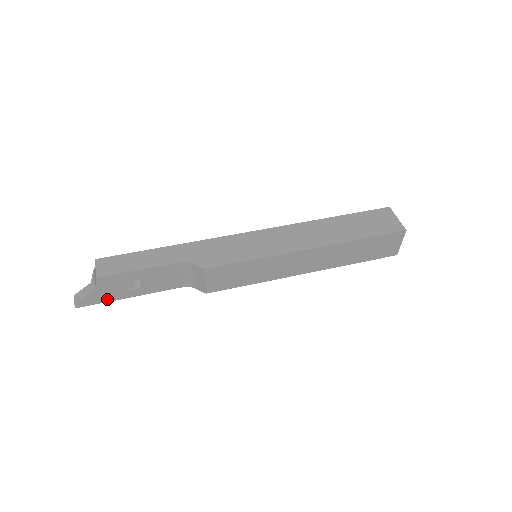
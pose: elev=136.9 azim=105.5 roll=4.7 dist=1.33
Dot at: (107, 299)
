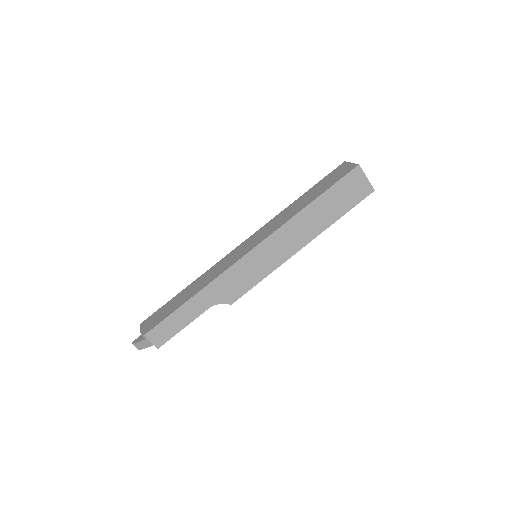
Dot at: occluded
